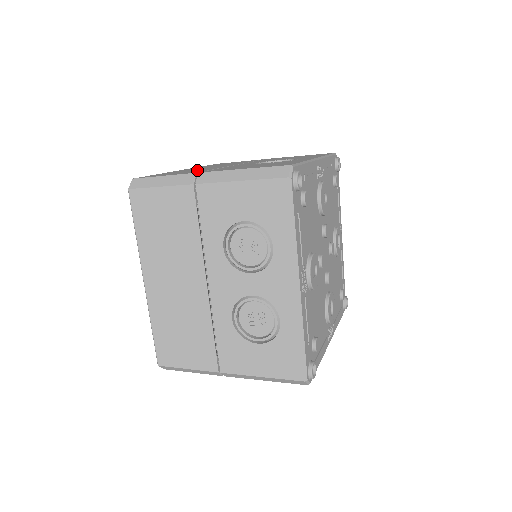
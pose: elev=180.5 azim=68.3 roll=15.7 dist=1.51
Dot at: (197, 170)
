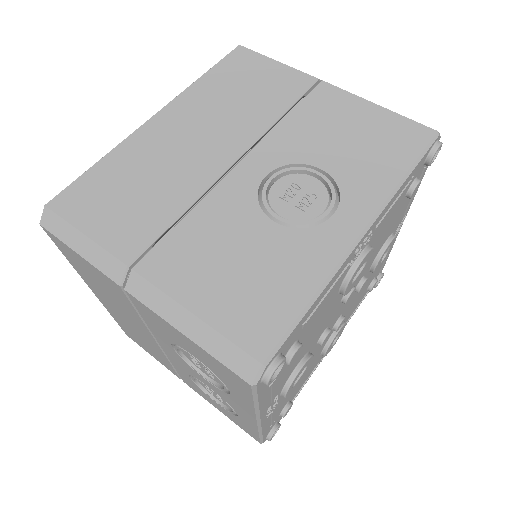
Dot at: (153, 196)
